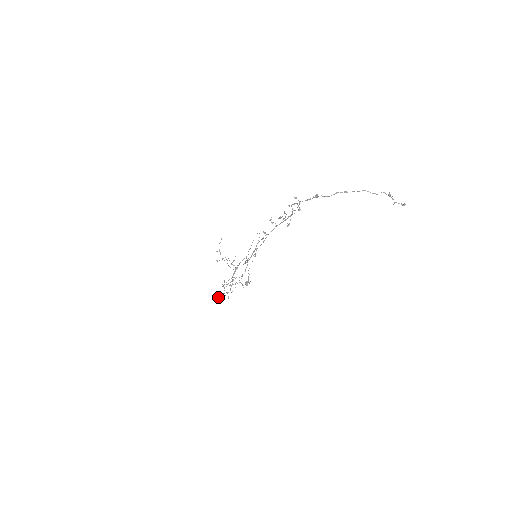
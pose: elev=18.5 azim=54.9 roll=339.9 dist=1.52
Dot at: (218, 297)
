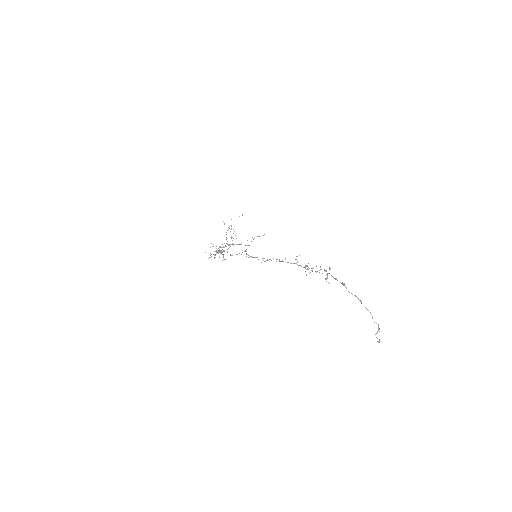
Dot at: occluded
